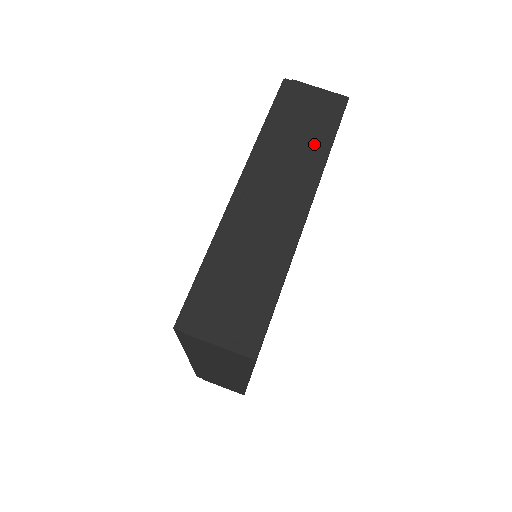
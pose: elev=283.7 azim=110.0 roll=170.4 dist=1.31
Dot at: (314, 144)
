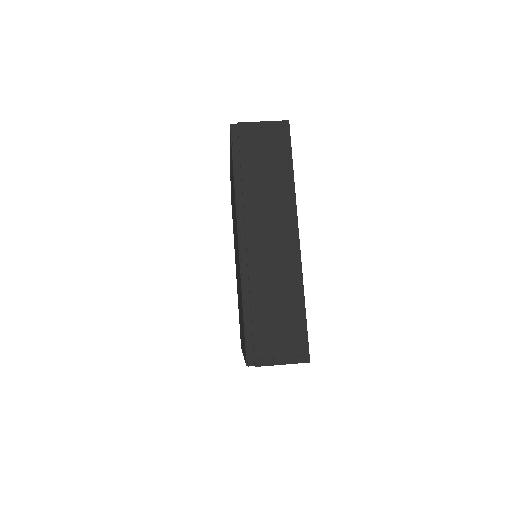
Dot at: (280, 177)
